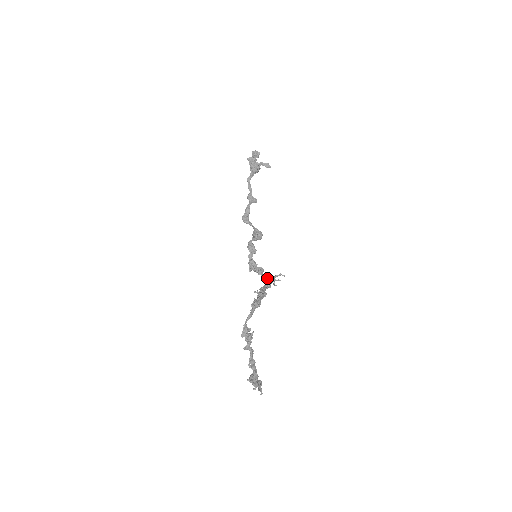
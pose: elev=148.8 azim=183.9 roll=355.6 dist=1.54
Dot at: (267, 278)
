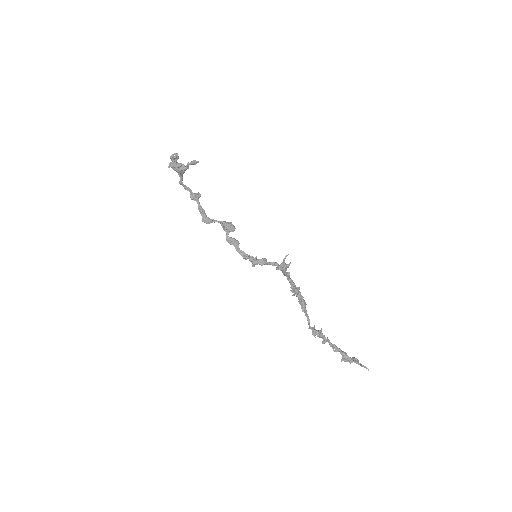
Dot at: (281, 269)
